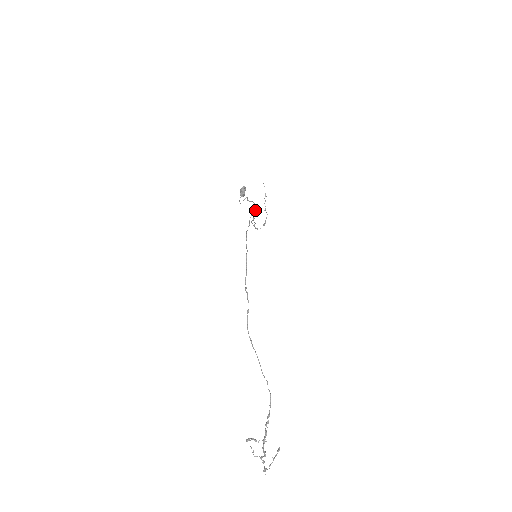
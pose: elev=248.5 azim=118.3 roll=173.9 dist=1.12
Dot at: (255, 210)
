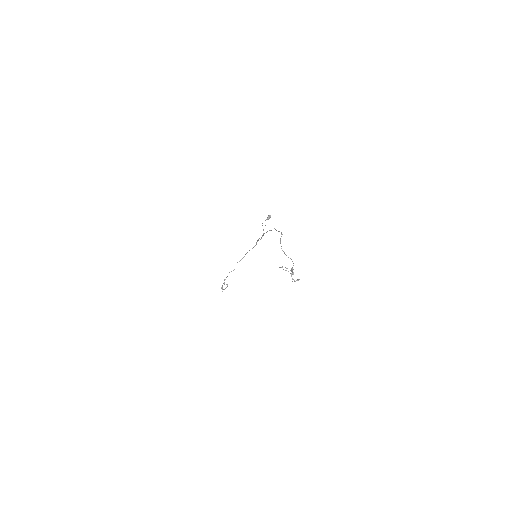
Dot at: (256, 244)
